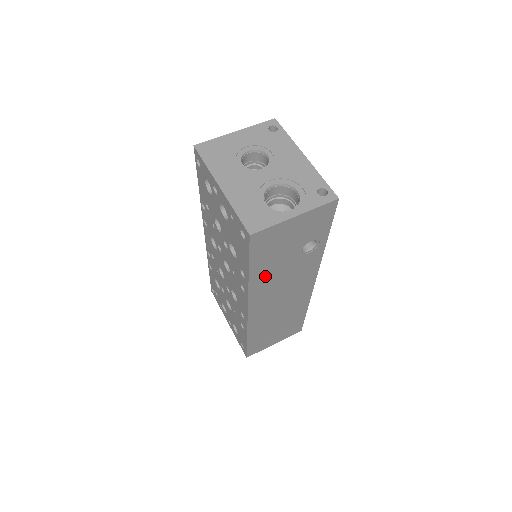
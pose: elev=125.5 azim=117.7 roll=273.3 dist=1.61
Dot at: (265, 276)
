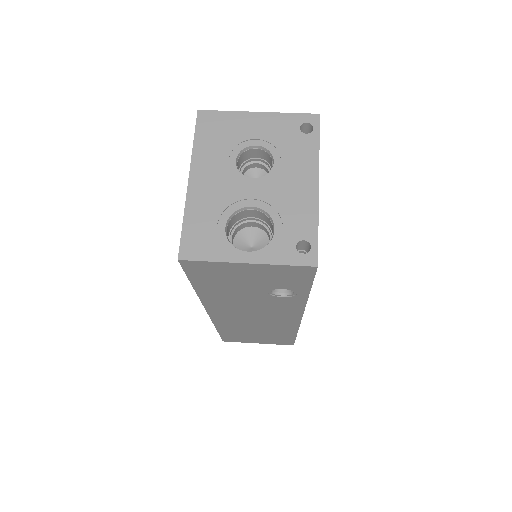
Dot at: (221, 296)
